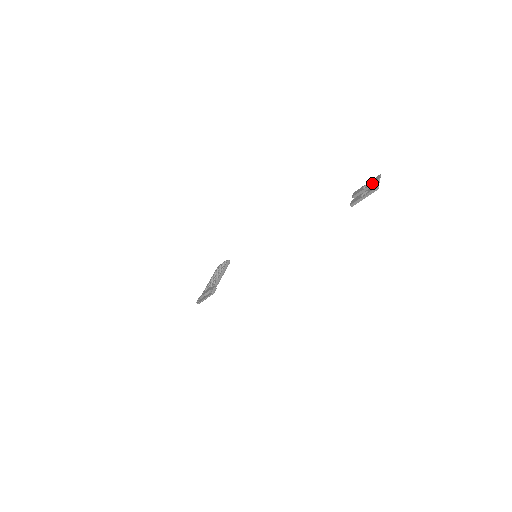
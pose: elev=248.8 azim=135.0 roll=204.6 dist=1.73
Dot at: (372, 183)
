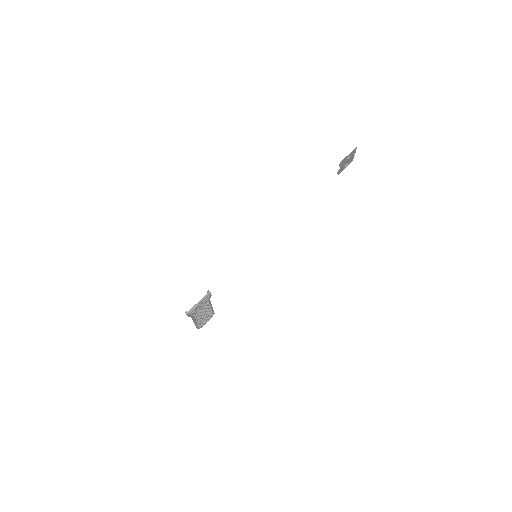
Dot at: (350, 158)
